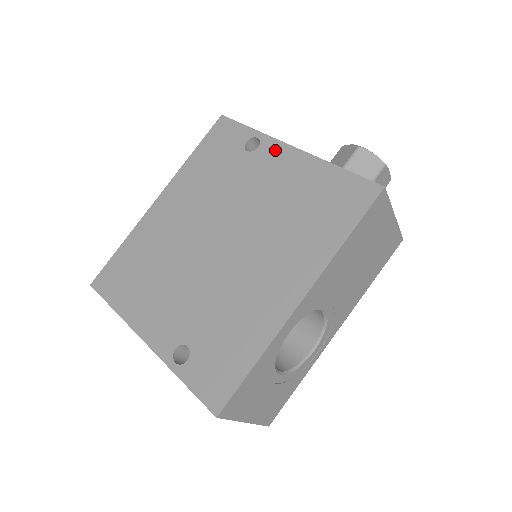
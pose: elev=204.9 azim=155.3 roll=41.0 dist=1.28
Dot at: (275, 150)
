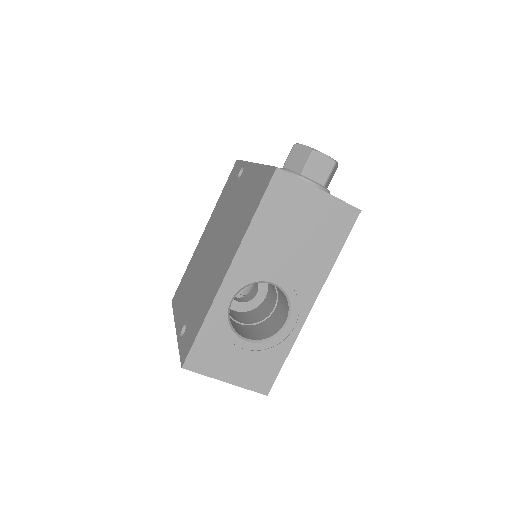
Dot at: (247, 170)
